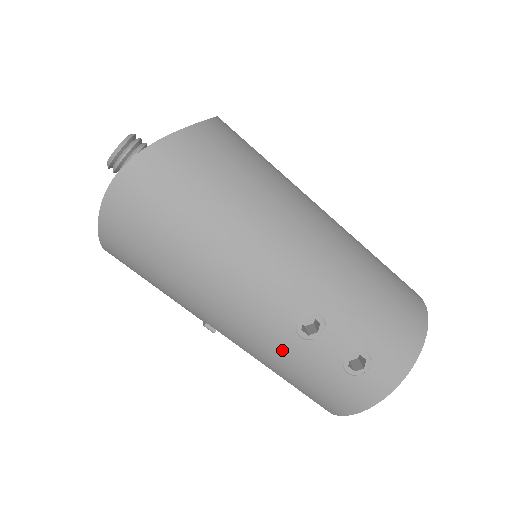
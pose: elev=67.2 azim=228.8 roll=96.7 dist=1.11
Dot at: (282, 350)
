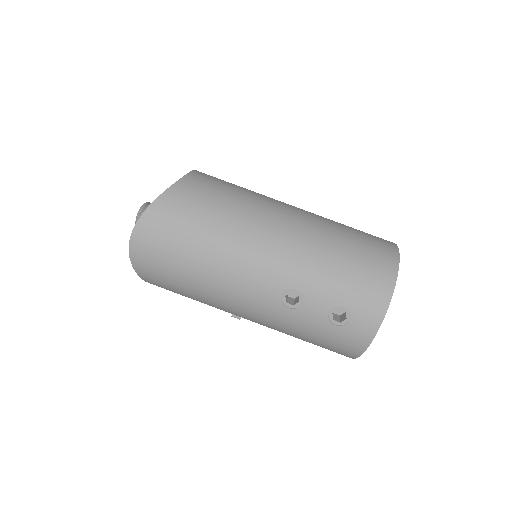
Dot at: (282, 320)
